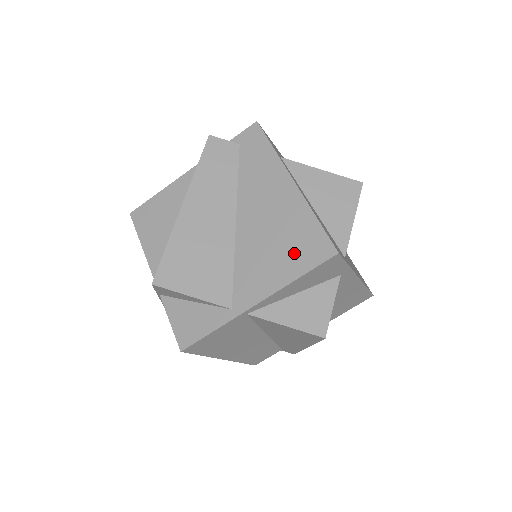
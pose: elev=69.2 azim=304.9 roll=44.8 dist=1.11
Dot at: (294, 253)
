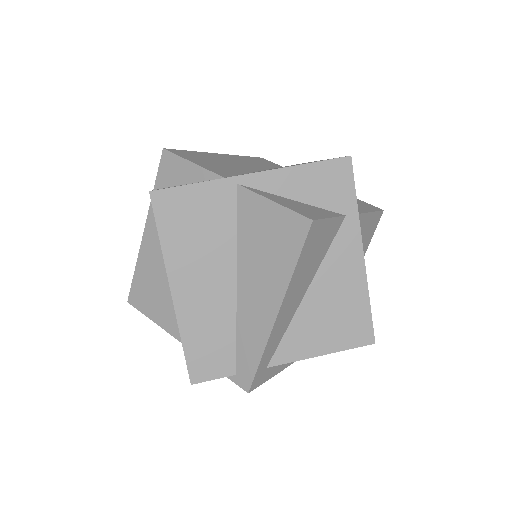
Dot at: occluded
